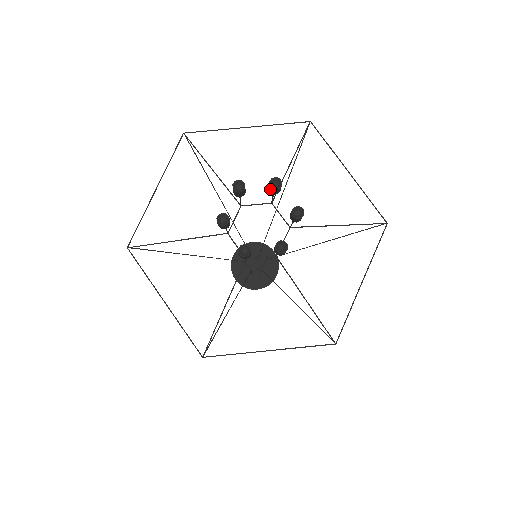
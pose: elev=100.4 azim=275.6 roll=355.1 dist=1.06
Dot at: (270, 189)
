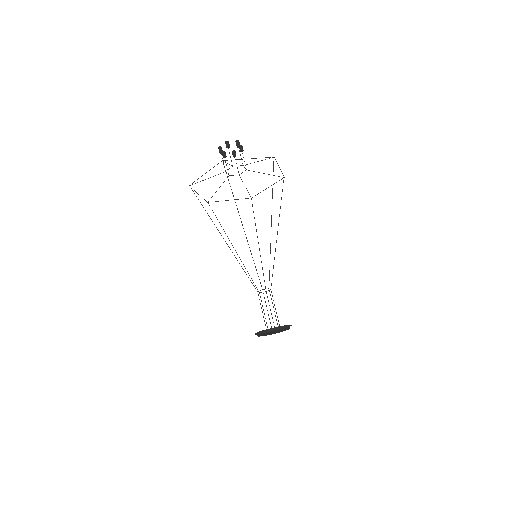
Dot at: (233, 153)
